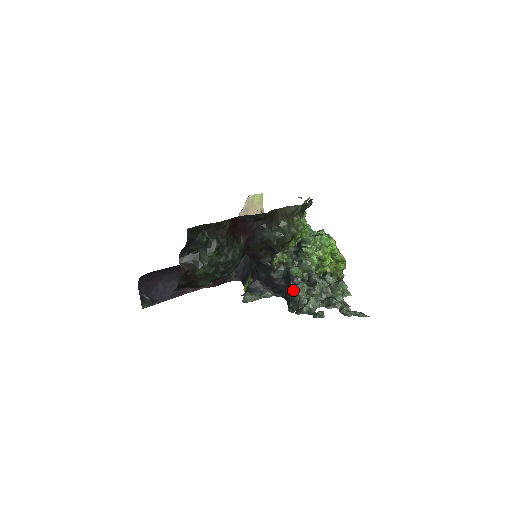
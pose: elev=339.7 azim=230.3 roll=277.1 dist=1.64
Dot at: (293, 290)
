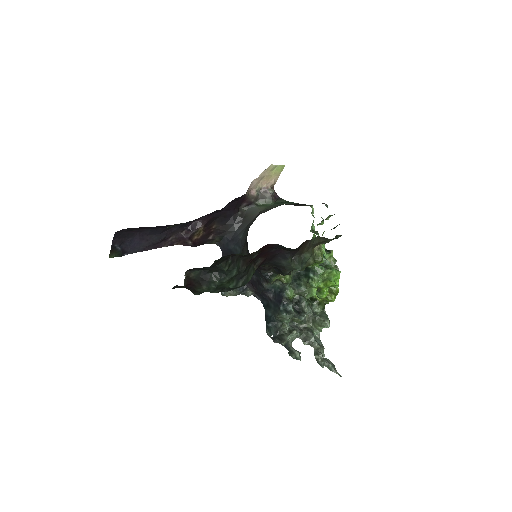
Dot at: (281, 317)
